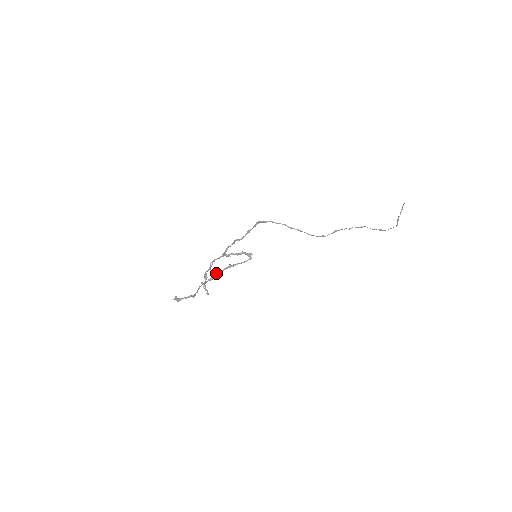
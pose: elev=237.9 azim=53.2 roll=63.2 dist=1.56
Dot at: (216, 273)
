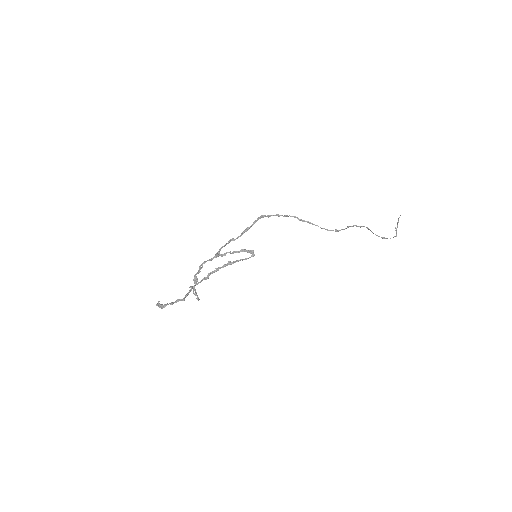
Dot at: occluded
